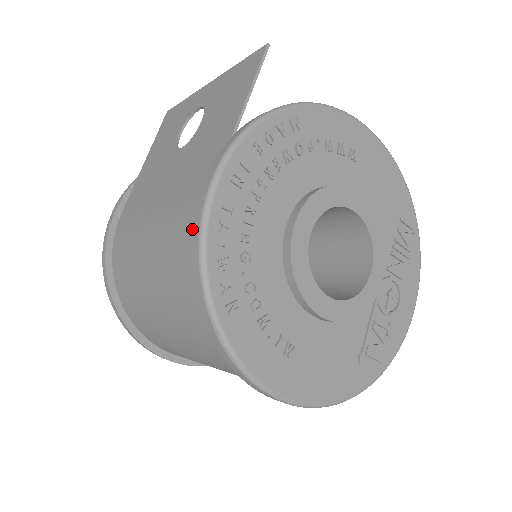
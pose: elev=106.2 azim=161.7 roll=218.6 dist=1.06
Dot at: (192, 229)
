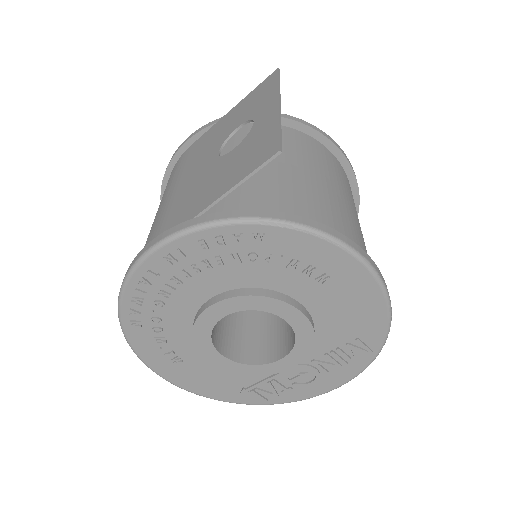
Dot at: occluded
